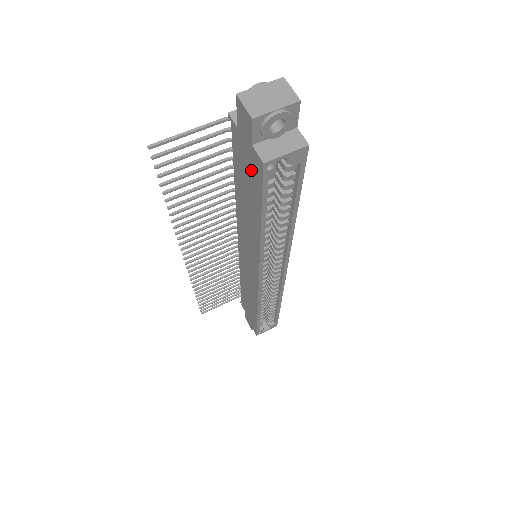
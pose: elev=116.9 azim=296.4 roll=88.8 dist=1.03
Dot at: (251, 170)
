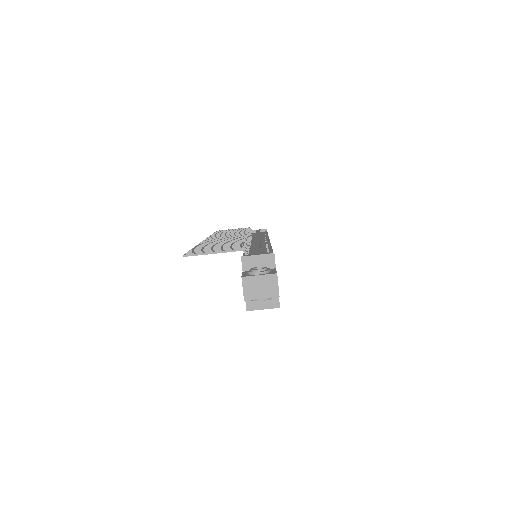
Dot at: occluded
